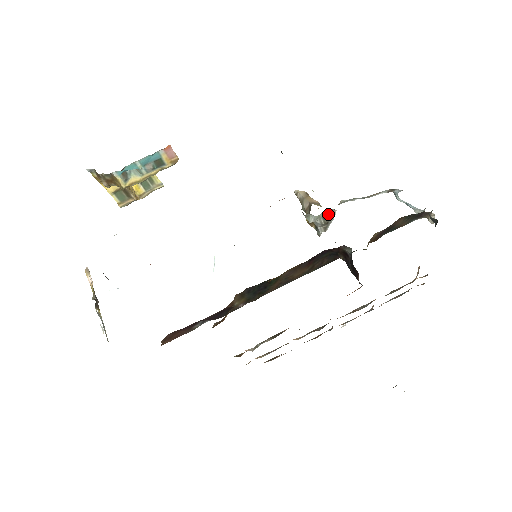
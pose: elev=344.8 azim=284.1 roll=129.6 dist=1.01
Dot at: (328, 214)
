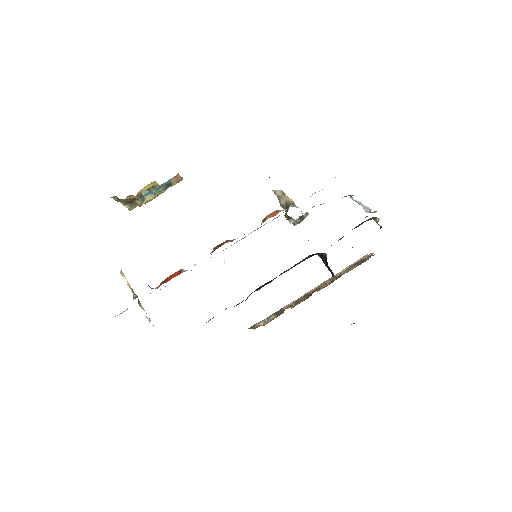
Dot at: (303, 216)
